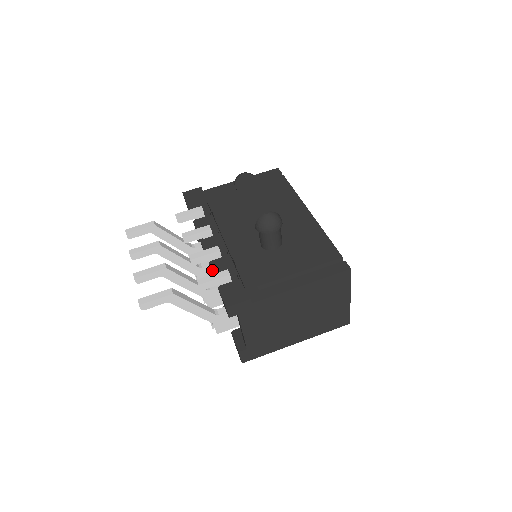
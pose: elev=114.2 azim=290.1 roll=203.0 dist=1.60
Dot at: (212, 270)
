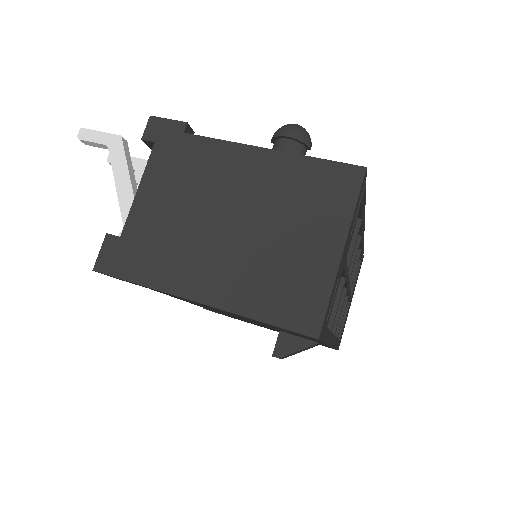
Dot at: occluded
